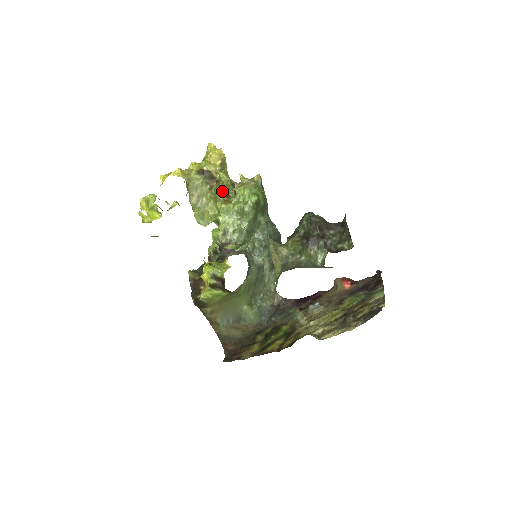
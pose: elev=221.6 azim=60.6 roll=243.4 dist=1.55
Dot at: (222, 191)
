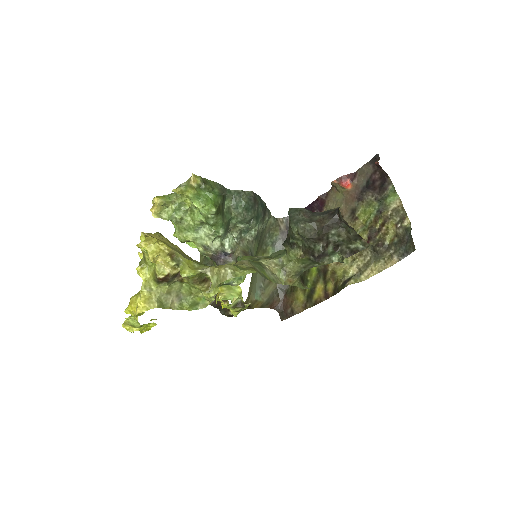
Dot at: (198, 283)
